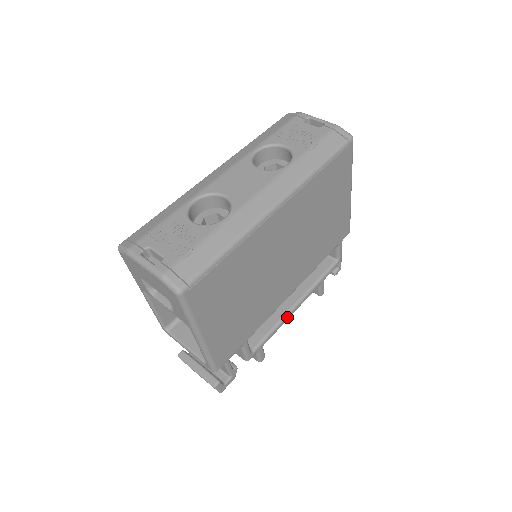
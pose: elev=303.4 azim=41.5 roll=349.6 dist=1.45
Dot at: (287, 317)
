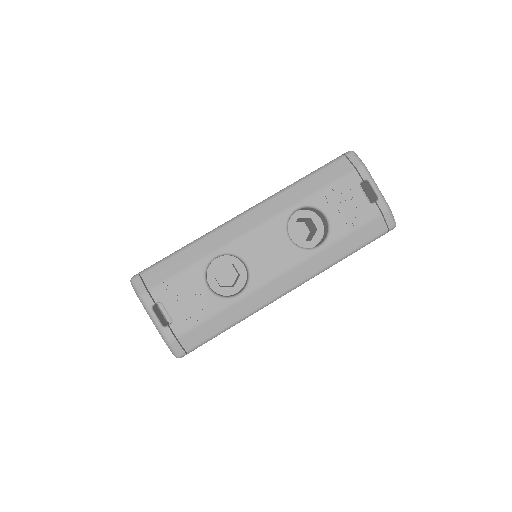
Dot at: occluded
